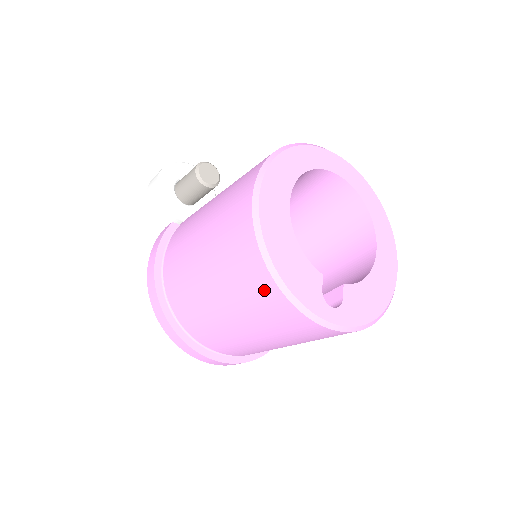
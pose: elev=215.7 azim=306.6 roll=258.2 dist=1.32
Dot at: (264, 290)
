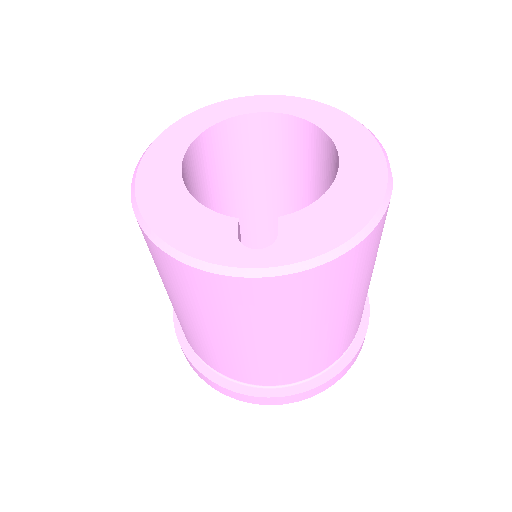
Dot at: (172, 269)
